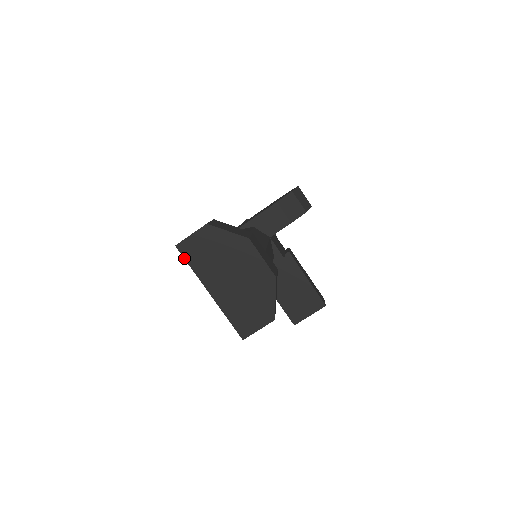
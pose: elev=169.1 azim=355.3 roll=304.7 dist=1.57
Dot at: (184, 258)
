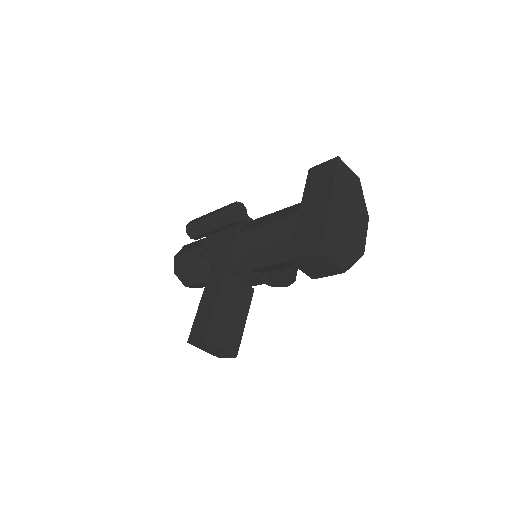
Dot at: (336, 167)
